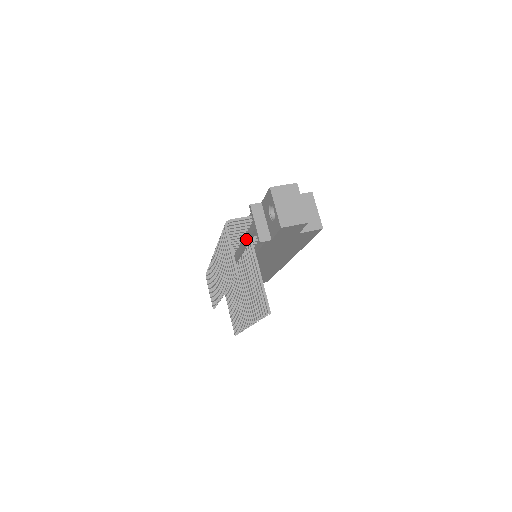
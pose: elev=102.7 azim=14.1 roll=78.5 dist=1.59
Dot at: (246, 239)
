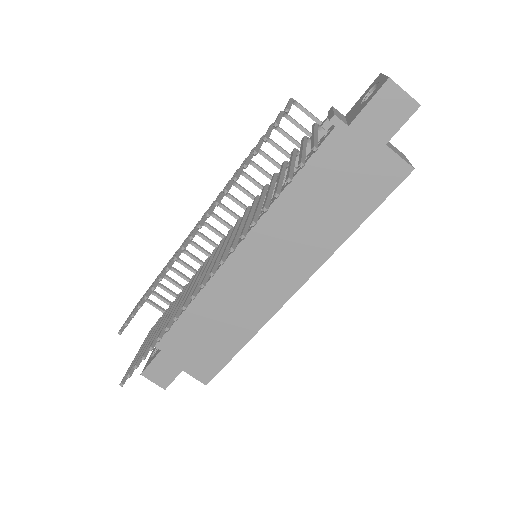
Dot at: occluded
